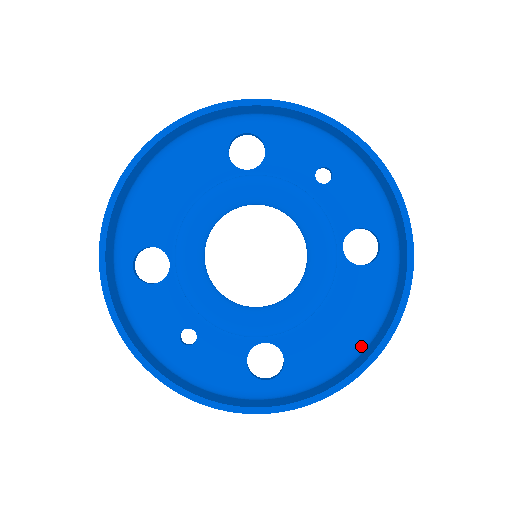
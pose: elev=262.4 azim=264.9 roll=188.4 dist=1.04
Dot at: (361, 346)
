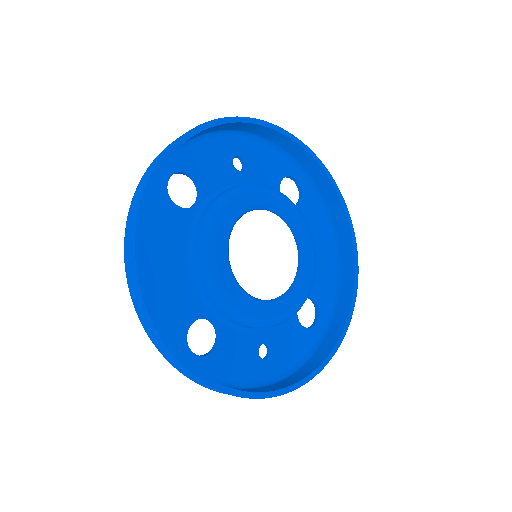
Dot at: (335, 249)
